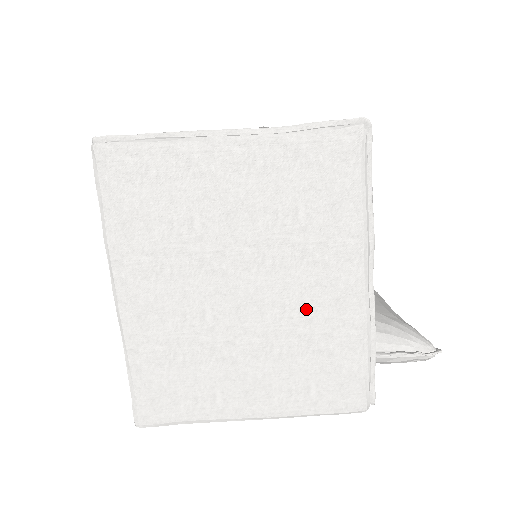
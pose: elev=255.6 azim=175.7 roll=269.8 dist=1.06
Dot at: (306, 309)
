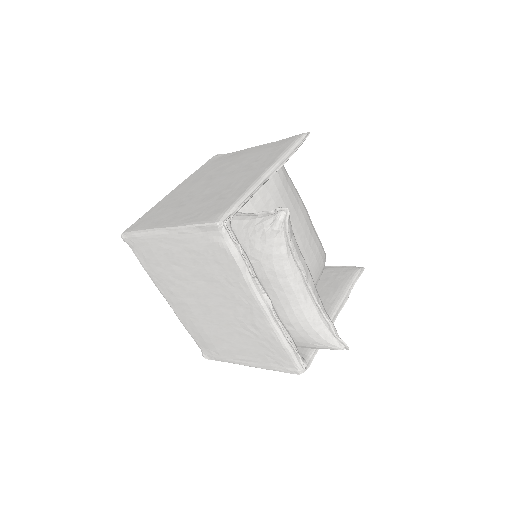
Dot at: (232, 184)
